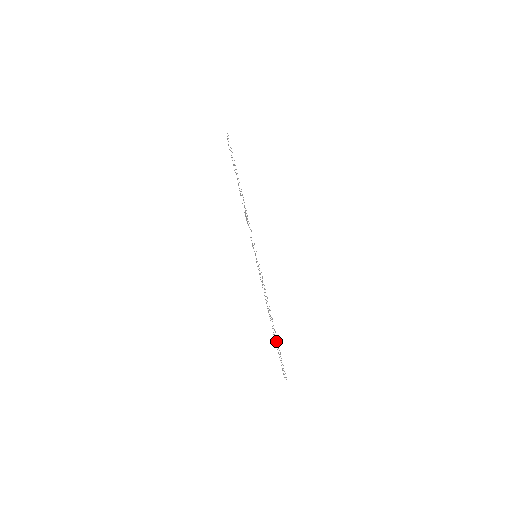
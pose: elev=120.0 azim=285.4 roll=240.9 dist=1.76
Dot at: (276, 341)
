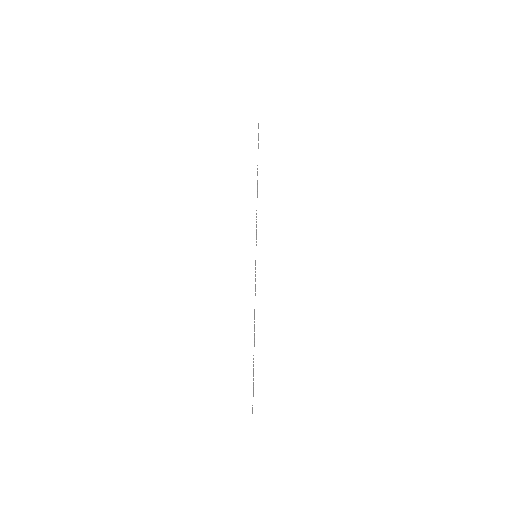
Dot at: occluded
